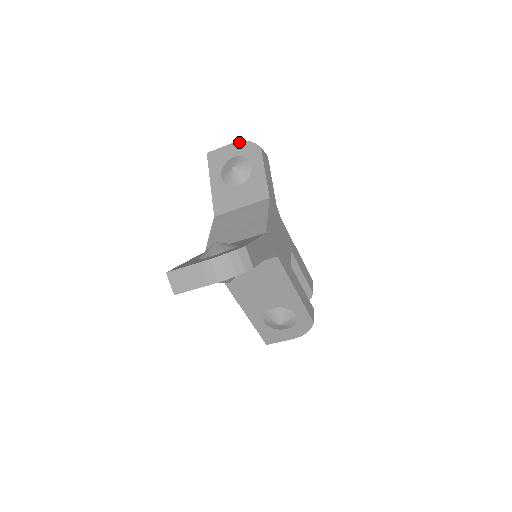
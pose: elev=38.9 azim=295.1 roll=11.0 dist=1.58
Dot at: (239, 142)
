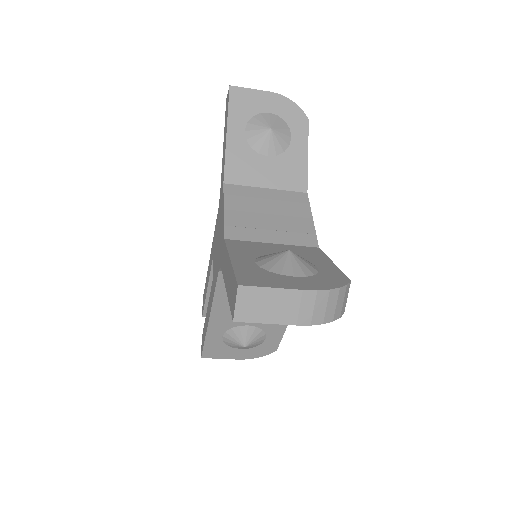
Dot at: (280, 96)
